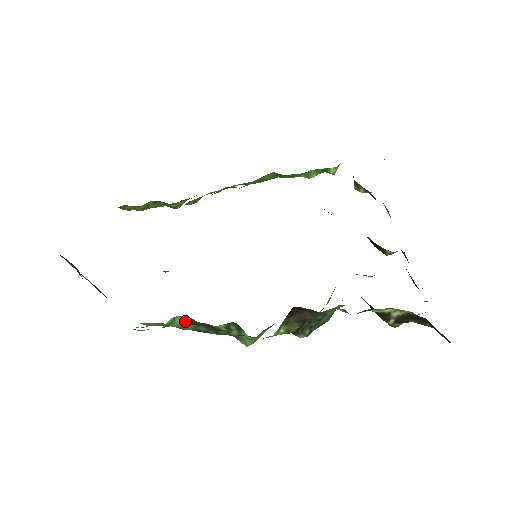
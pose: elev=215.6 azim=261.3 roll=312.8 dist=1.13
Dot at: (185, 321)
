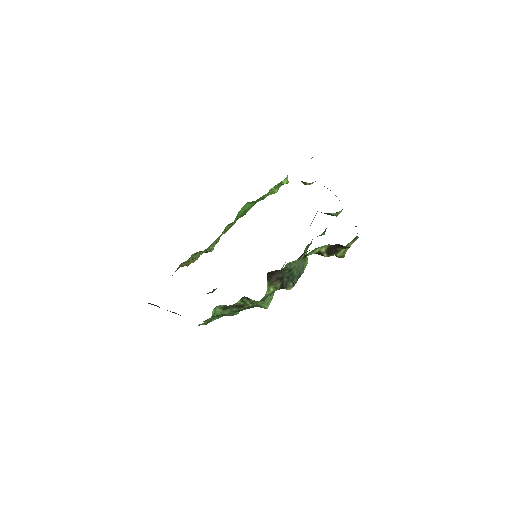
Dot at: (222, 308)
